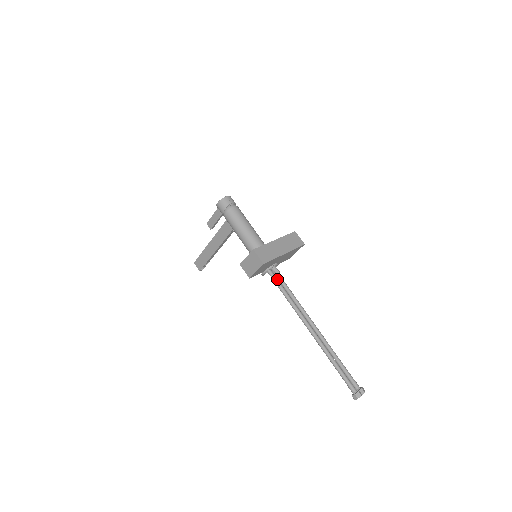
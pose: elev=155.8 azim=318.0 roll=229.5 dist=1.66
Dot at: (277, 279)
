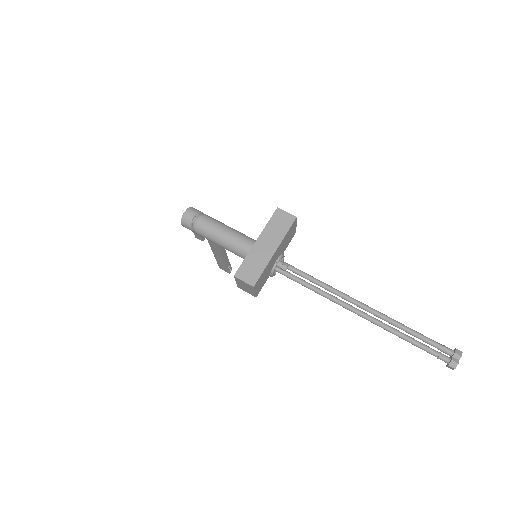
Dot at: (290, 274)
